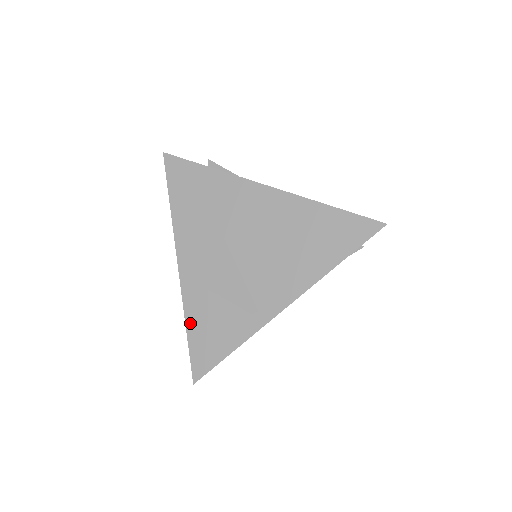
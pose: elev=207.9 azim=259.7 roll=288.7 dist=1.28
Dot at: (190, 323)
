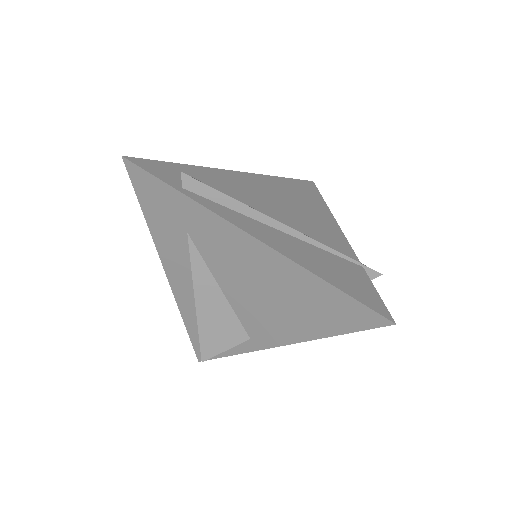
Dot at: (188, 324)
